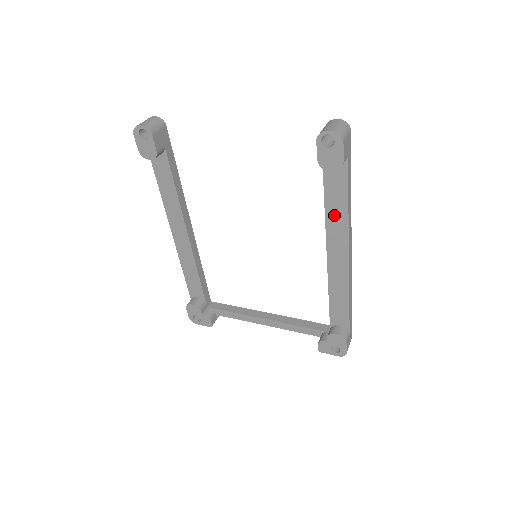
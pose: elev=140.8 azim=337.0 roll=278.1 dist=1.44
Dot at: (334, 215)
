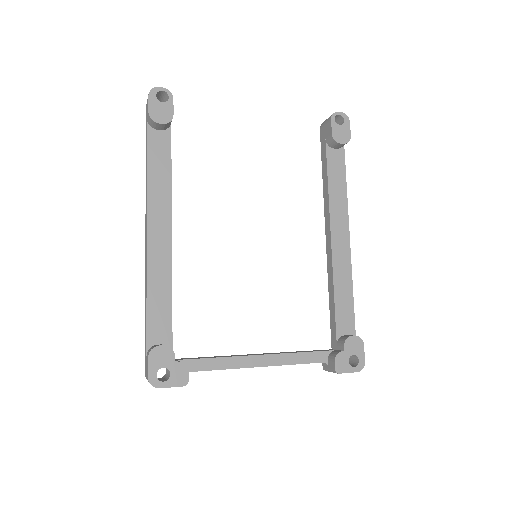
Dot at: (336, 196)
